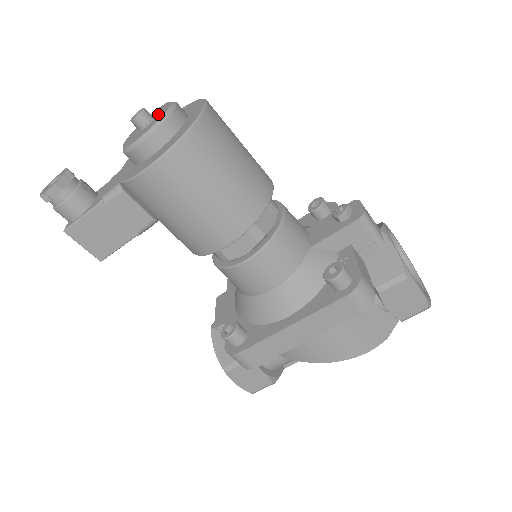
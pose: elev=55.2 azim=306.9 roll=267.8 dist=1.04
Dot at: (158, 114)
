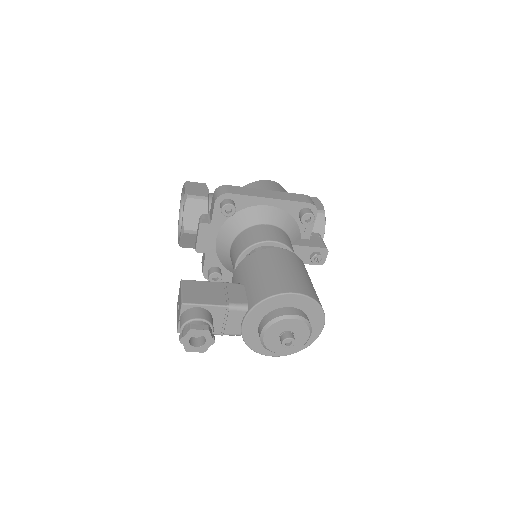
Dot at: (298, 337)
